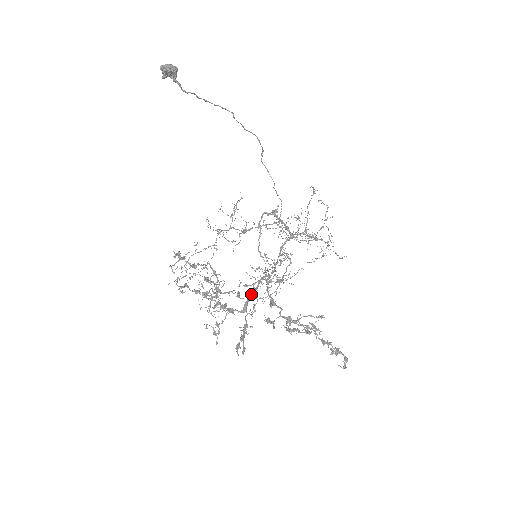
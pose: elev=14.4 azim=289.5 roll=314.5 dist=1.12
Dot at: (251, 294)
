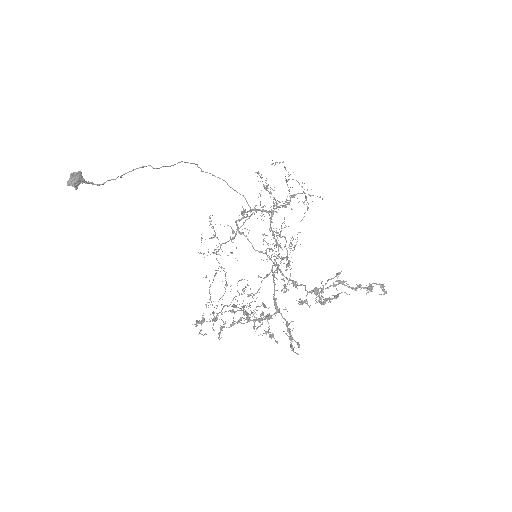
Dot at: (274, 294)
